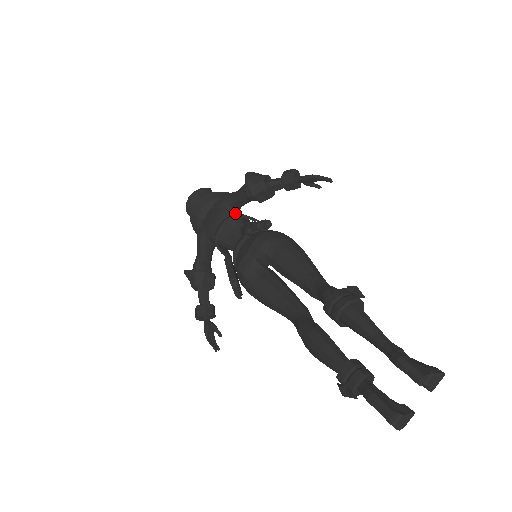
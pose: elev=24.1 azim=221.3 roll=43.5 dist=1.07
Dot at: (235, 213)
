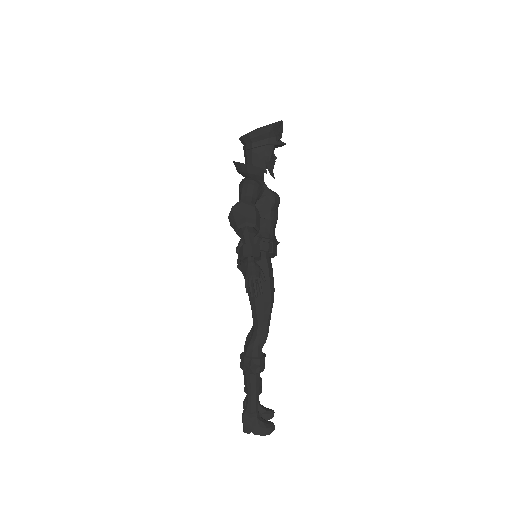
Dot at: occluded
